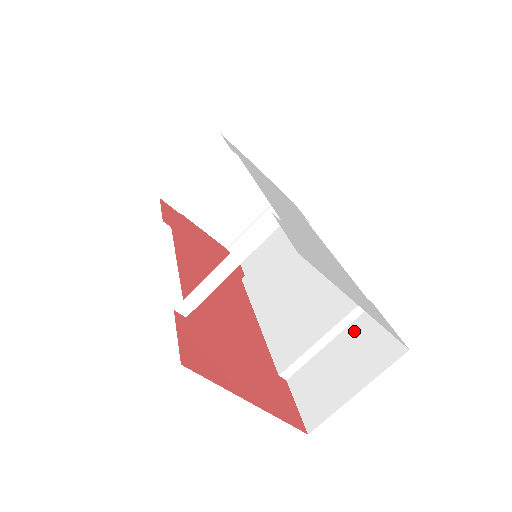
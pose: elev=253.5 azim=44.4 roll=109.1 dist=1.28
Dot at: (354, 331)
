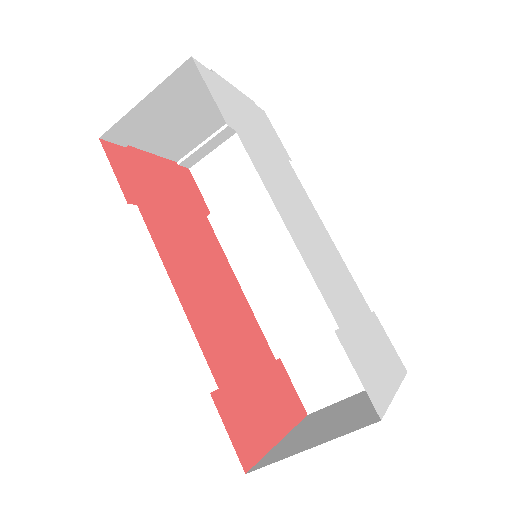
Dot at: occluded
